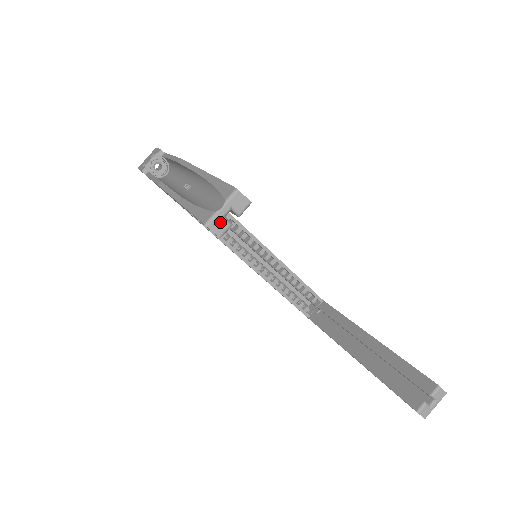
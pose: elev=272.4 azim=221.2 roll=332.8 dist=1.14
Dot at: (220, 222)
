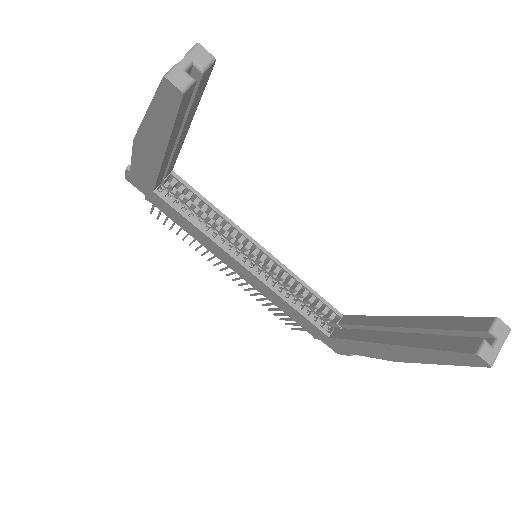
Dot at: (181, 75)
